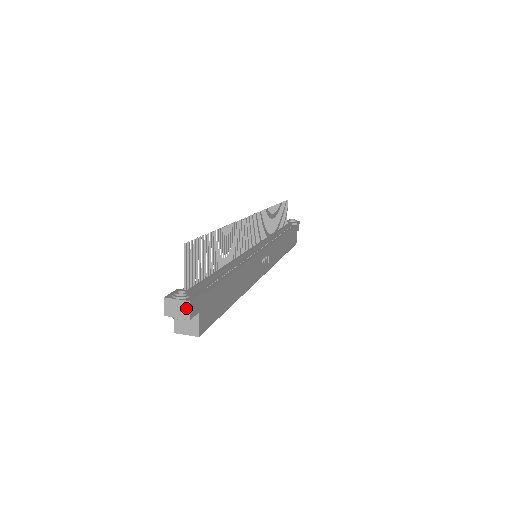
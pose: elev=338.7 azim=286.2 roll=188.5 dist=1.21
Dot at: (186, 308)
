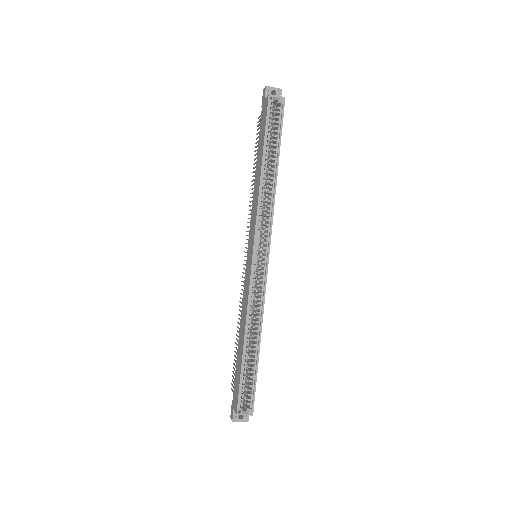
Dot at: occluded
